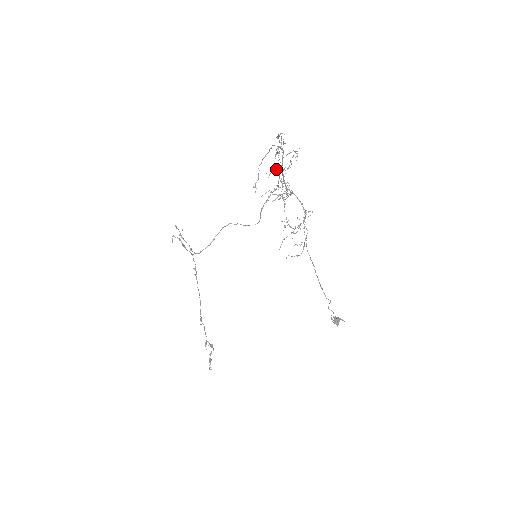
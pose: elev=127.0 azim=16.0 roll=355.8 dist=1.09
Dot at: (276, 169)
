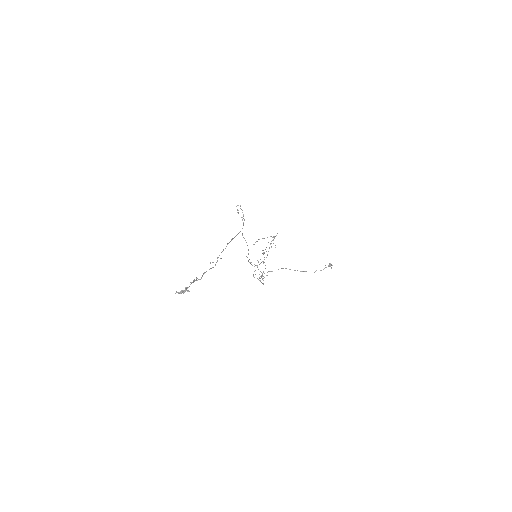
Dot at: (271, 241)
